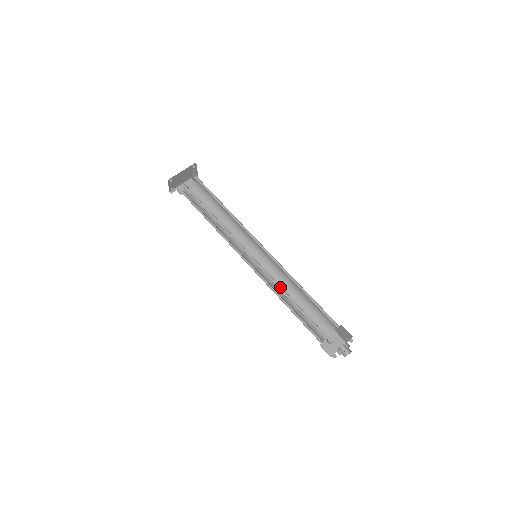
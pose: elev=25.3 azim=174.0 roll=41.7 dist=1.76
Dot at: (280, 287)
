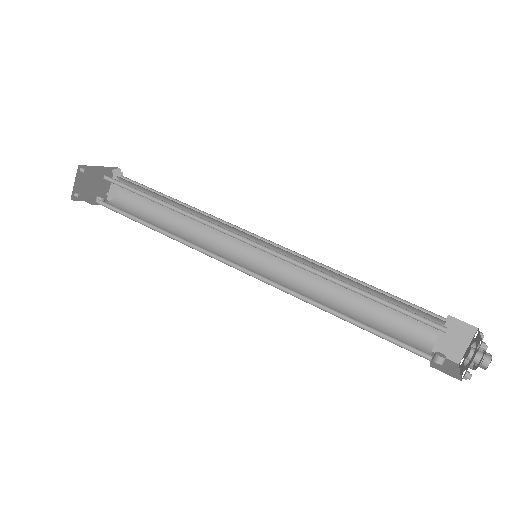
Dot at: (325, 276)
